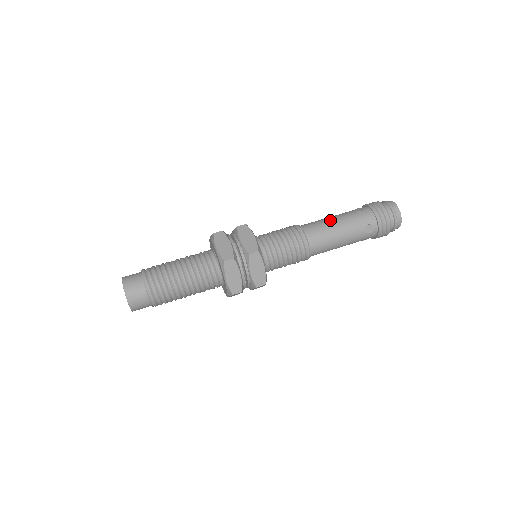
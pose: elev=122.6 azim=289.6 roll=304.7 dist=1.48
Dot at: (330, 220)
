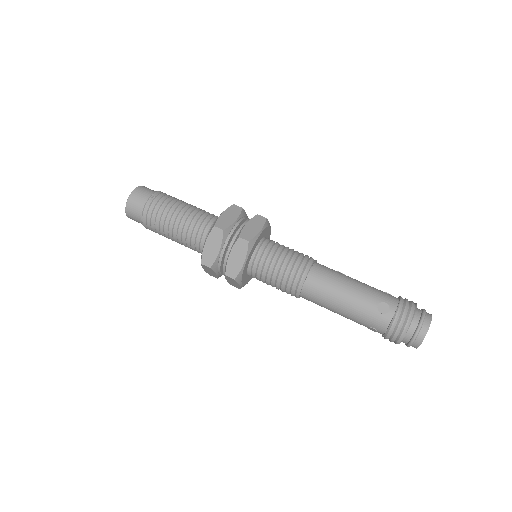
Dot at: (340, 294)
